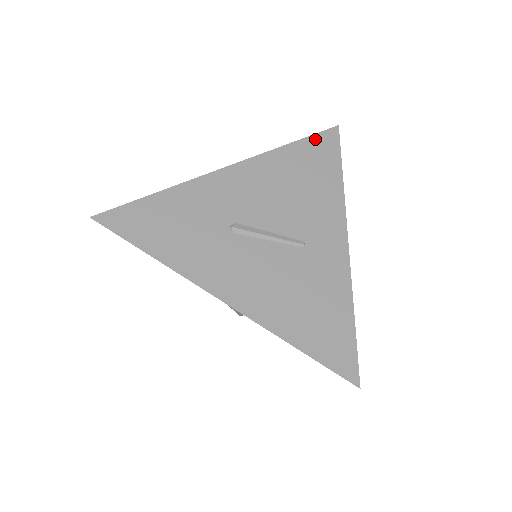
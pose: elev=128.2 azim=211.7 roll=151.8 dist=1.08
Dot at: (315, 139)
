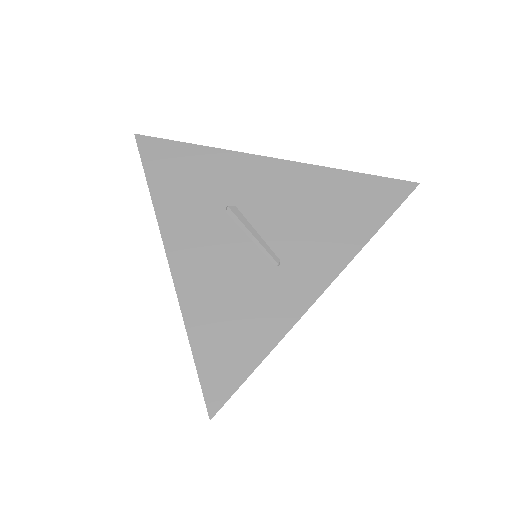
Dot at: (380, 181)
